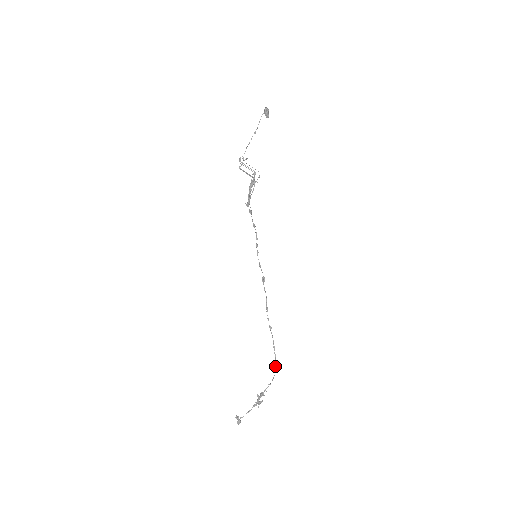
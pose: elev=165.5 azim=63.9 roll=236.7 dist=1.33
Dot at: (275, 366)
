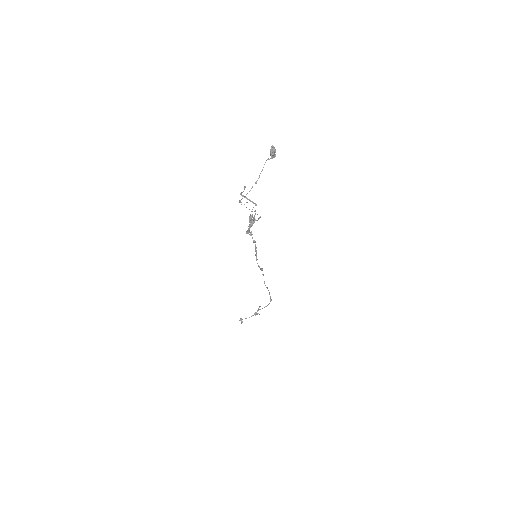
Dot at: (270, 301)
